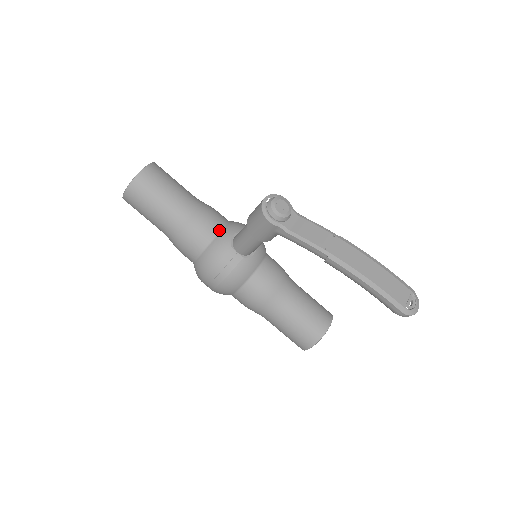
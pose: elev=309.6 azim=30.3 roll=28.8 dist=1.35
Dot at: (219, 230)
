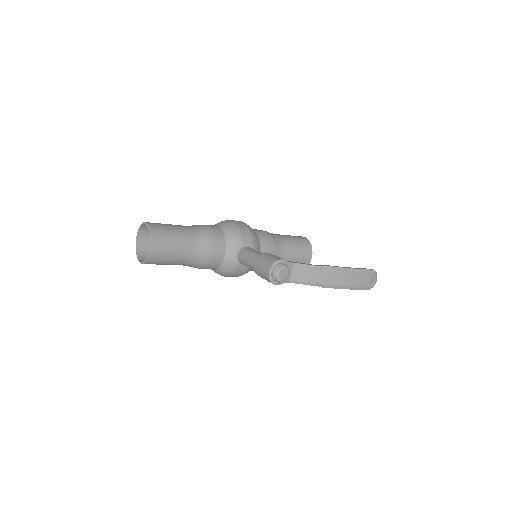
Dot at: (224, 254)
